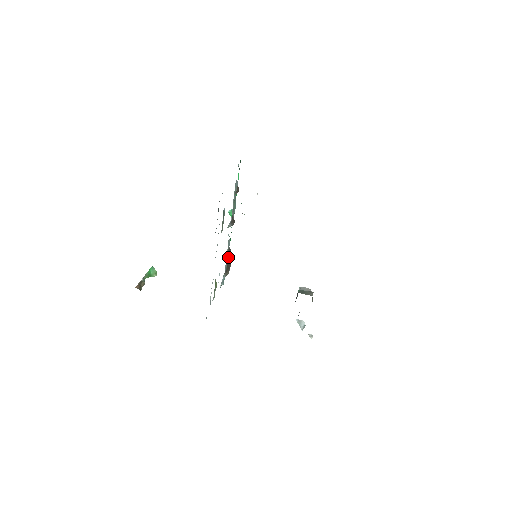
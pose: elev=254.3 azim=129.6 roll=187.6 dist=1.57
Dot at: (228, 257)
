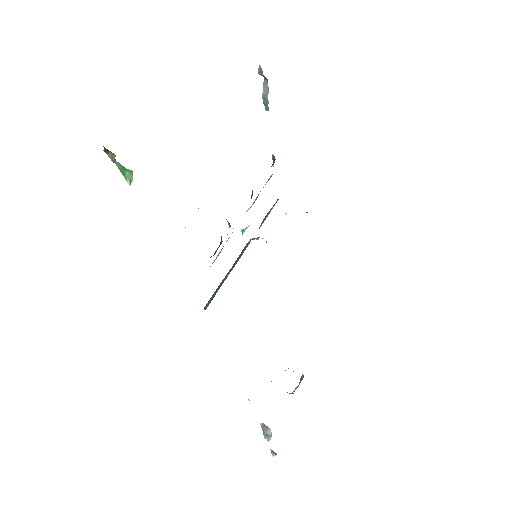
Dot at: (219, 253)
